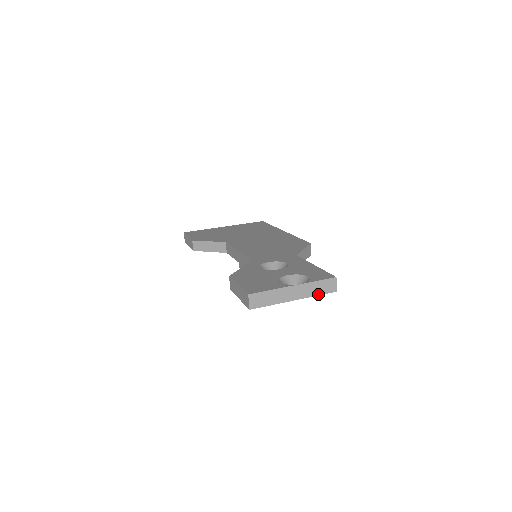
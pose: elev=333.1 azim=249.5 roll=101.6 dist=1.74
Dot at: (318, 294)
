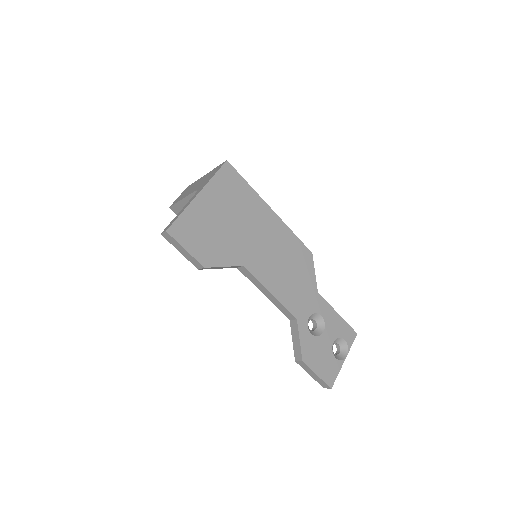
Dot at: occluded
